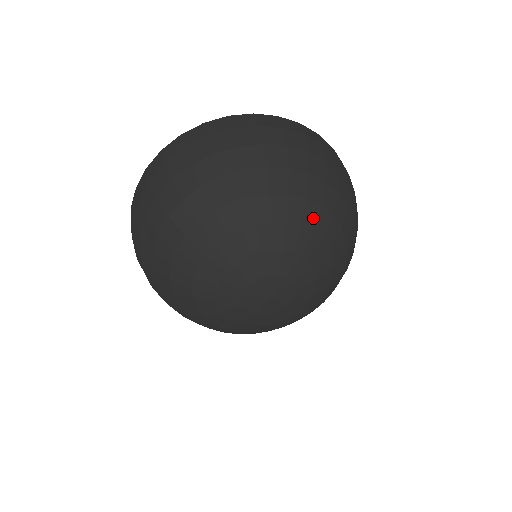
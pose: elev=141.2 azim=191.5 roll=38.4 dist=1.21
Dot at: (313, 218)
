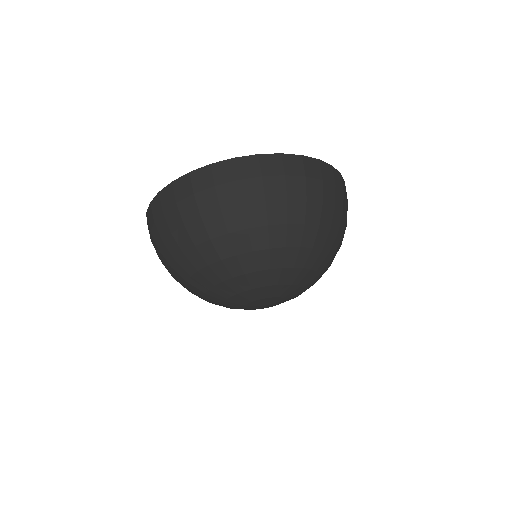
Dot at: occluded
